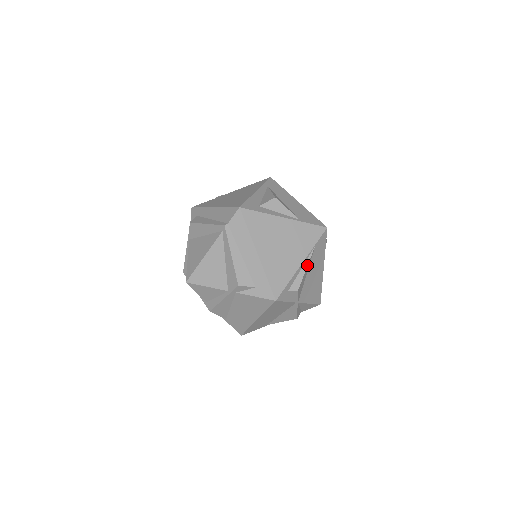
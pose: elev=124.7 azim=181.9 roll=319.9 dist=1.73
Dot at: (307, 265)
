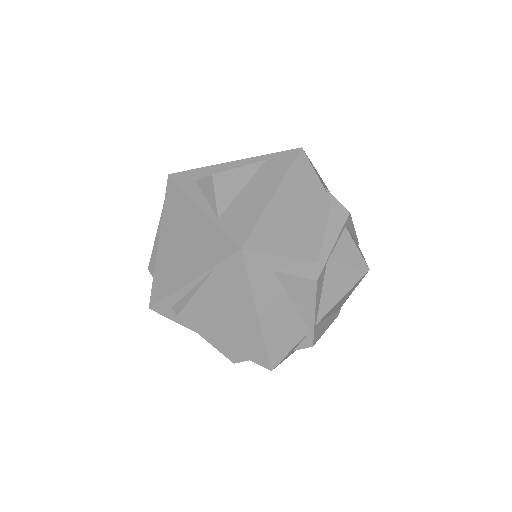
Dot at: (197, 289)
